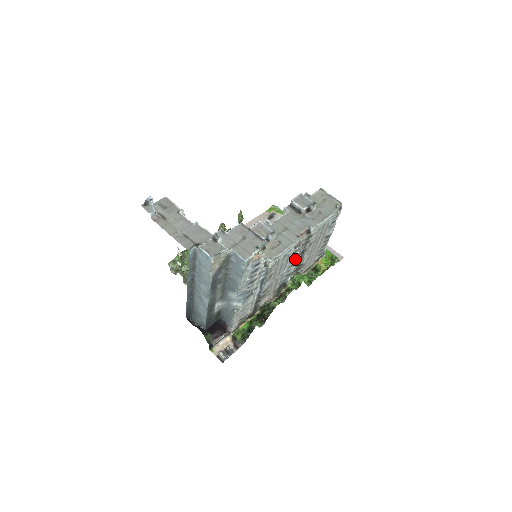
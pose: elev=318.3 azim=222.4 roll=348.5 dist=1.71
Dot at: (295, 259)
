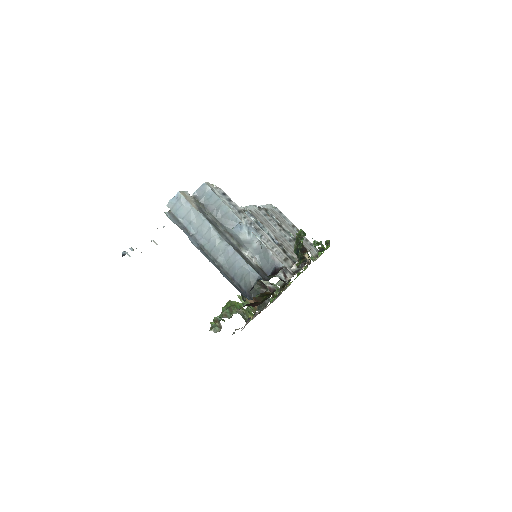
Dot at: (276, 225)
